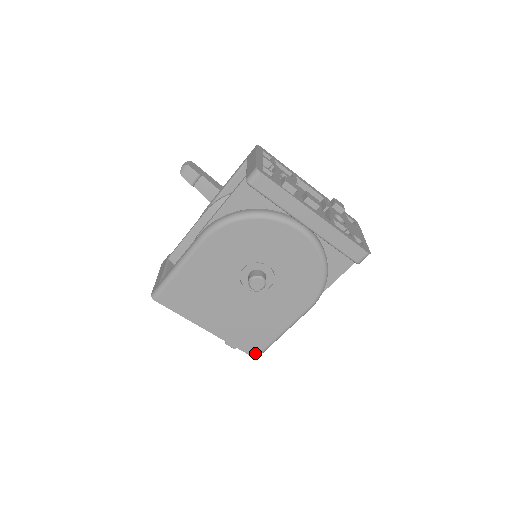
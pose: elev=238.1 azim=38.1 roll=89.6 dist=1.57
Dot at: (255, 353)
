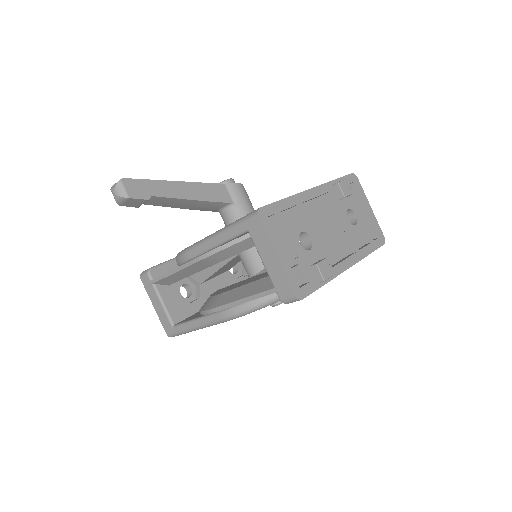
Dot at: occluded
